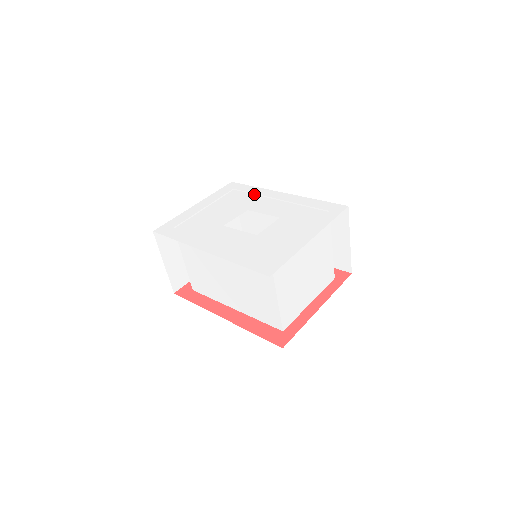
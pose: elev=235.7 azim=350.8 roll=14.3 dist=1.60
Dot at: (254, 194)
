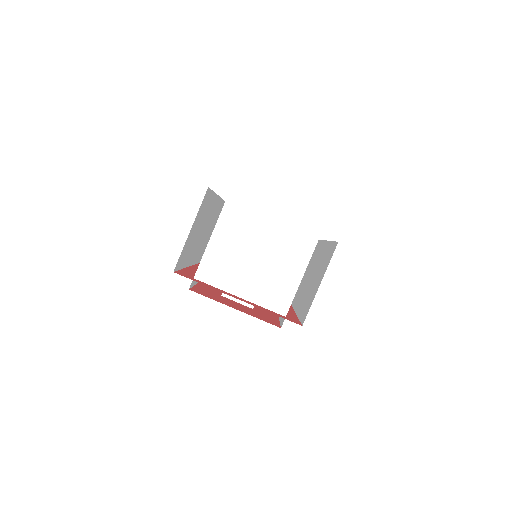
Dot at: (315, 247)
